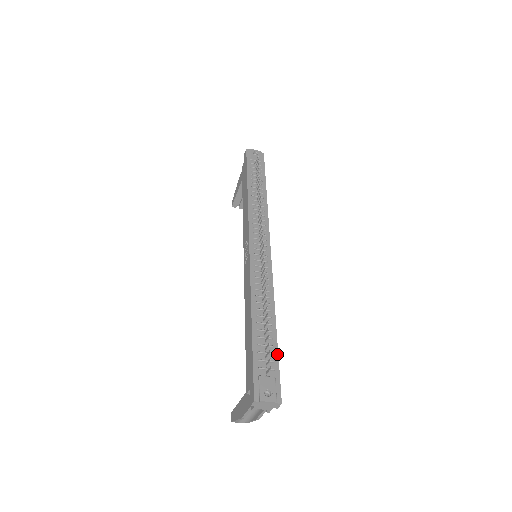
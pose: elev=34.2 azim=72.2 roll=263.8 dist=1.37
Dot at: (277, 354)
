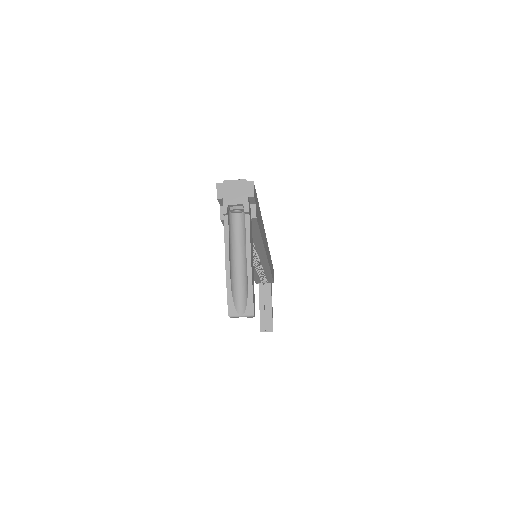
Dot at: occluded
